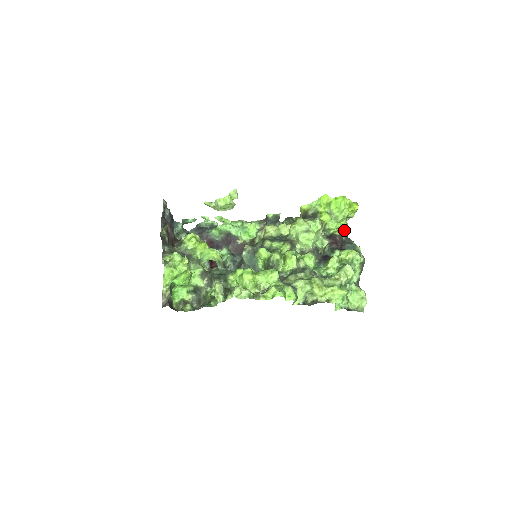
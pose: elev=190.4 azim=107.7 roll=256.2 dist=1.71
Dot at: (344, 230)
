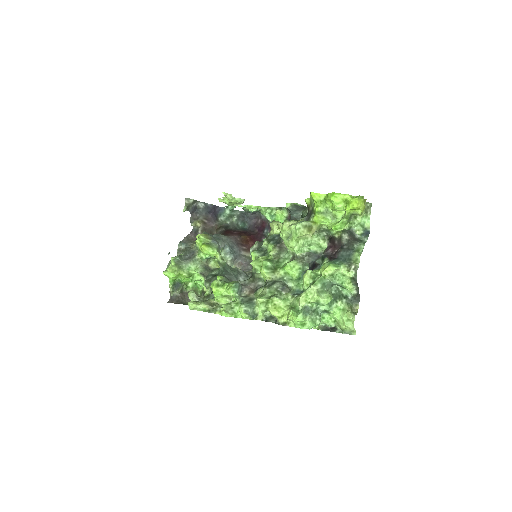
Dot at: (360, 226)
